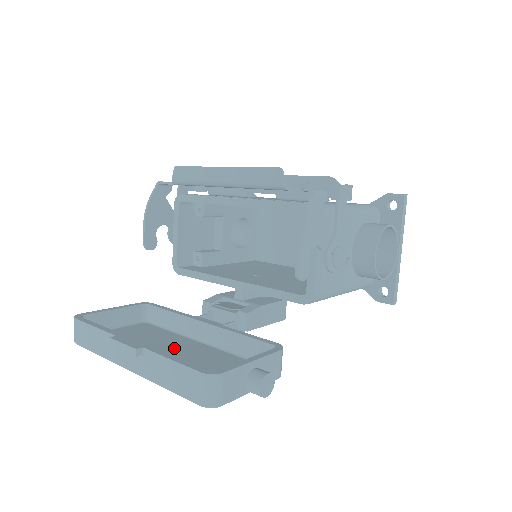
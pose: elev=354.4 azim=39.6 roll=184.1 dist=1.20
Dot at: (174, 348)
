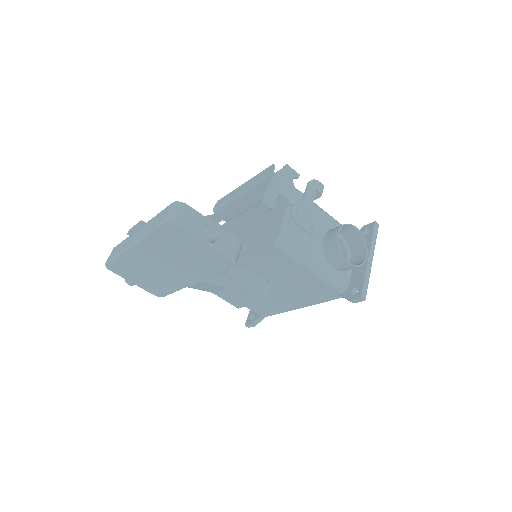
Dot at: occluded
